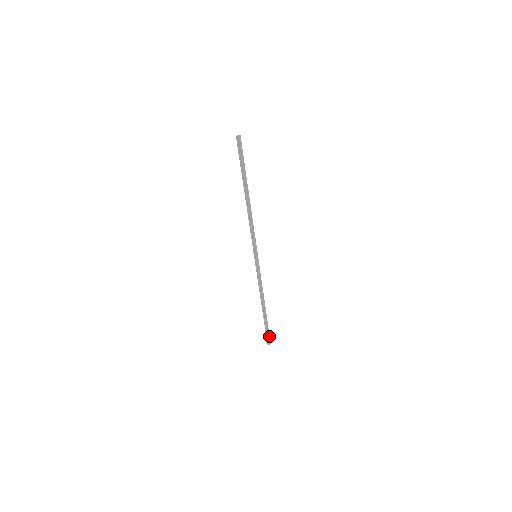
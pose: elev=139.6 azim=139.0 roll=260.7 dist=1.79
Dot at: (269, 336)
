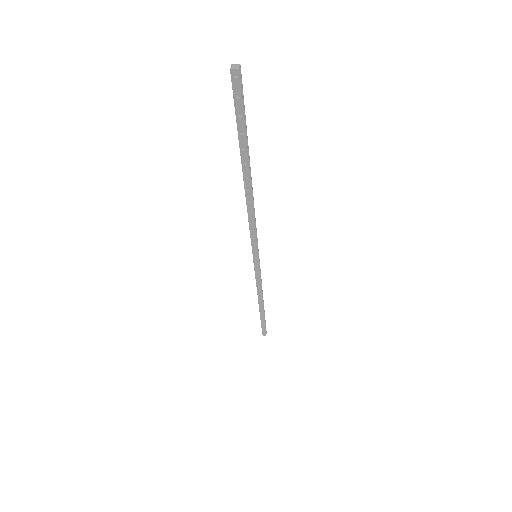
Dot at: (265, 330)
